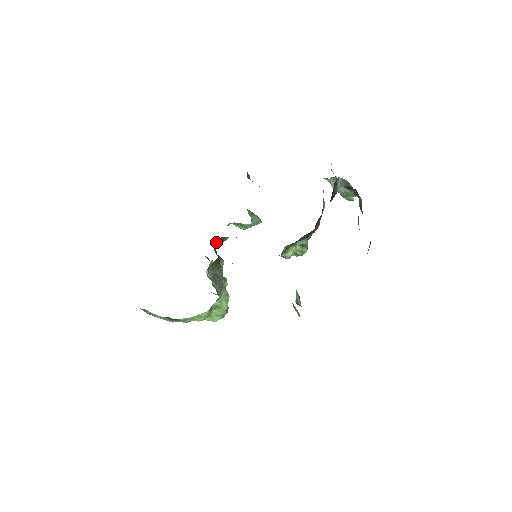
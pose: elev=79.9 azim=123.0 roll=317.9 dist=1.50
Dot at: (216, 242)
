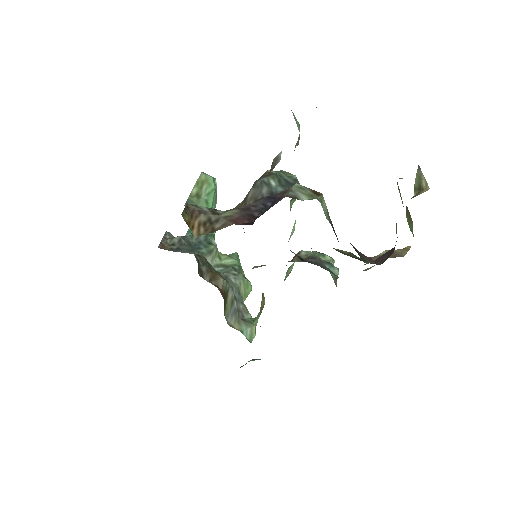
Dot at: occluded
